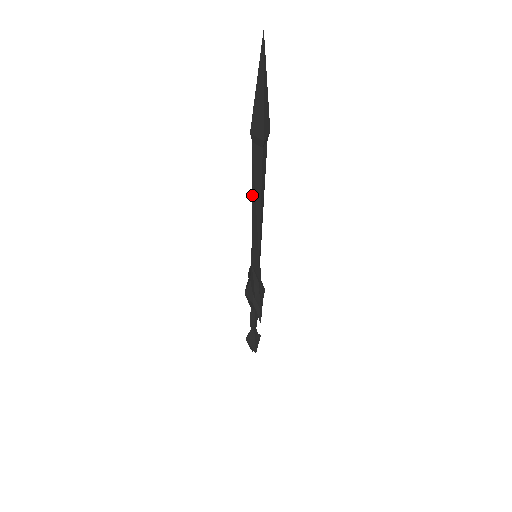
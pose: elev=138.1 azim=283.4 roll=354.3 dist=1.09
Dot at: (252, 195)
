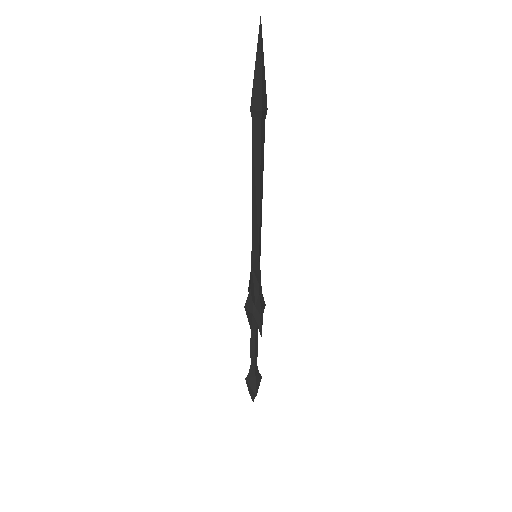
Dot at: (252, 178)
